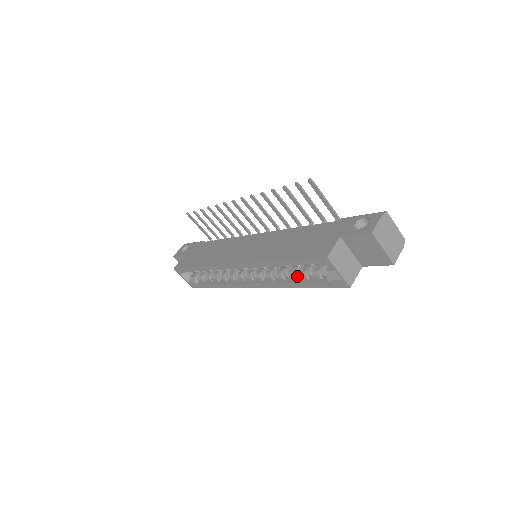
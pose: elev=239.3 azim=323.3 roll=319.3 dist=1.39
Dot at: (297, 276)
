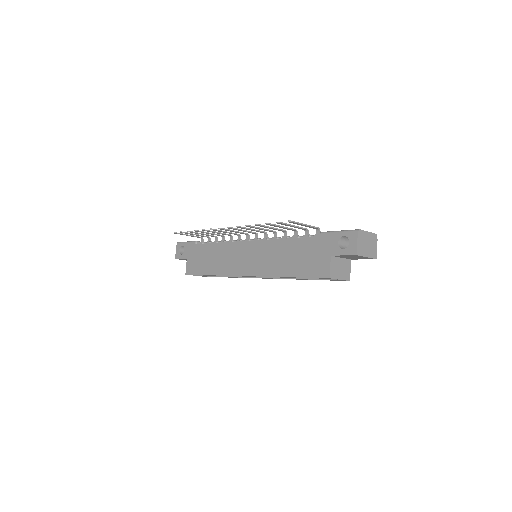
Dot at: occluded
